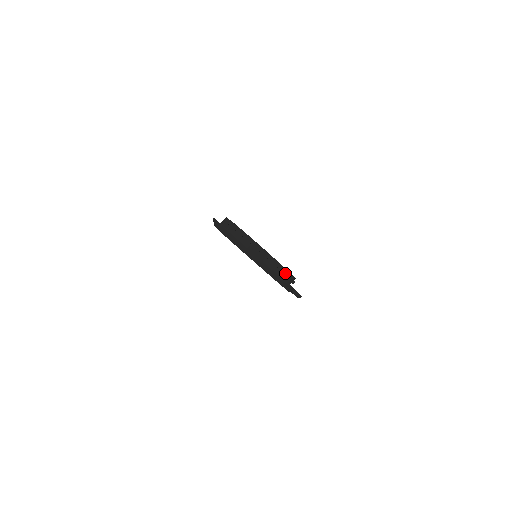
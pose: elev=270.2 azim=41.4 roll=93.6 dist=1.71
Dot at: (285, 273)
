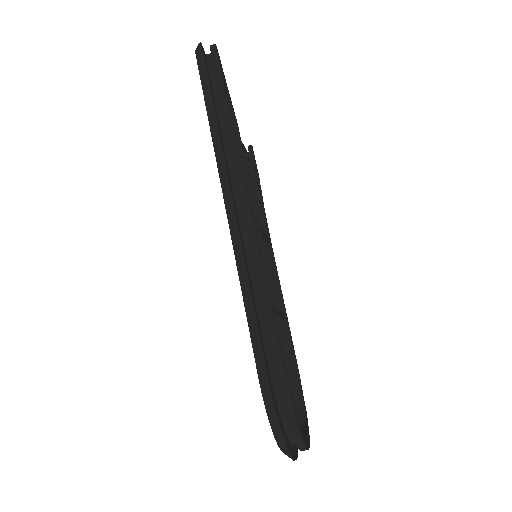
Dot at: occluded
